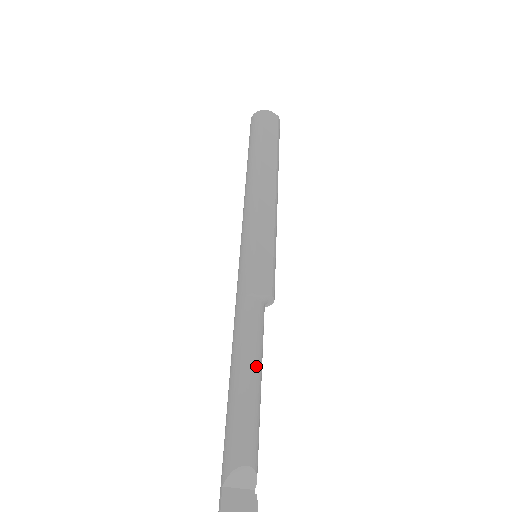
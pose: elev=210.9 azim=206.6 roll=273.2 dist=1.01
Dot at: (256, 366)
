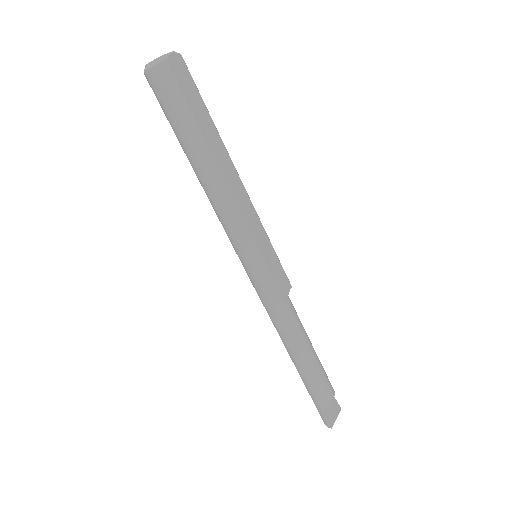
Dot at: (310, 344)
